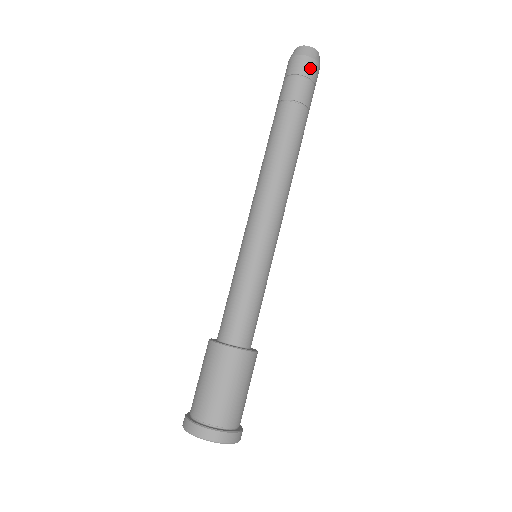
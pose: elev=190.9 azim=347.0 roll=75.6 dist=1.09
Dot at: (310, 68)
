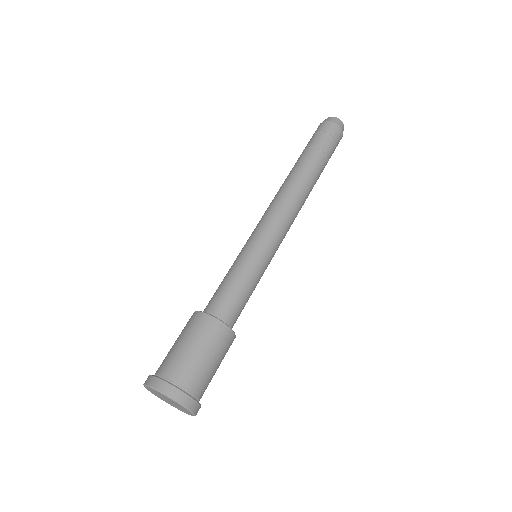
Dot at: (324, 127)
